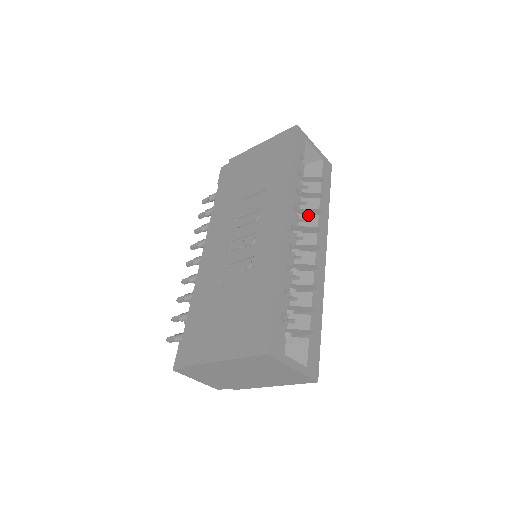
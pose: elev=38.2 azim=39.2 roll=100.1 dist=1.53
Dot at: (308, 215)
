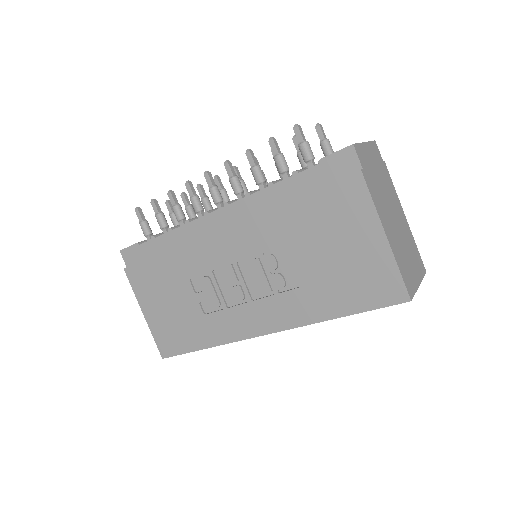
Dot at: occluded
